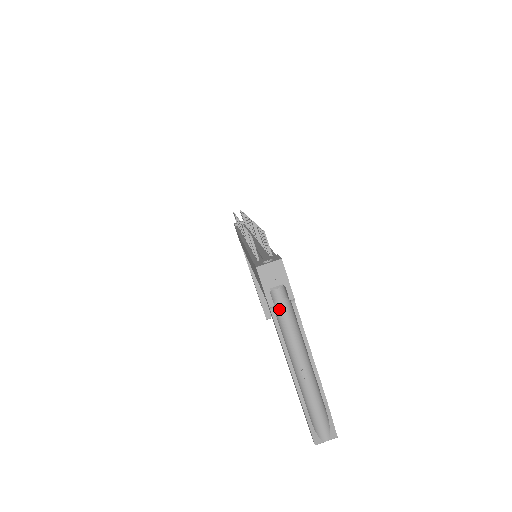
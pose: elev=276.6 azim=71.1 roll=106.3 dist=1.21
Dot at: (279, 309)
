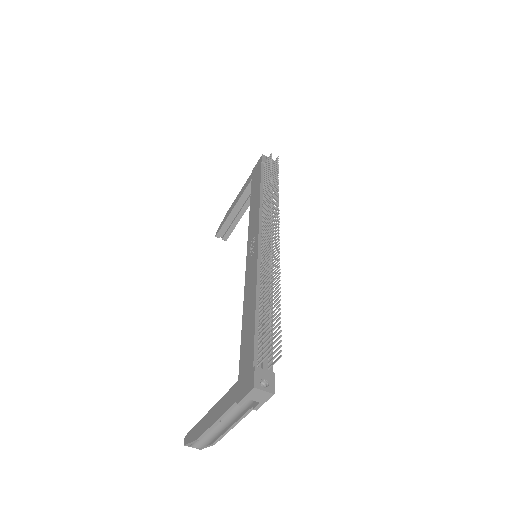
Dot at: occluded
